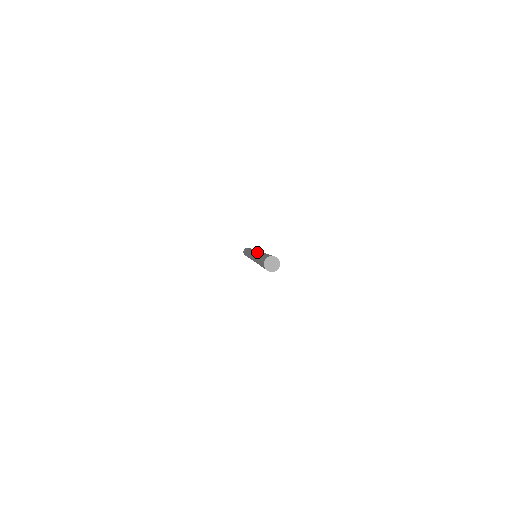
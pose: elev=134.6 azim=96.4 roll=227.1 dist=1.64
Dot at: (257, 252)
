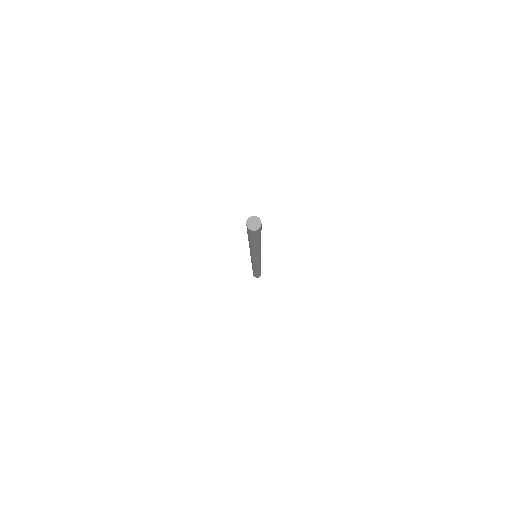
Dot at: occluded
